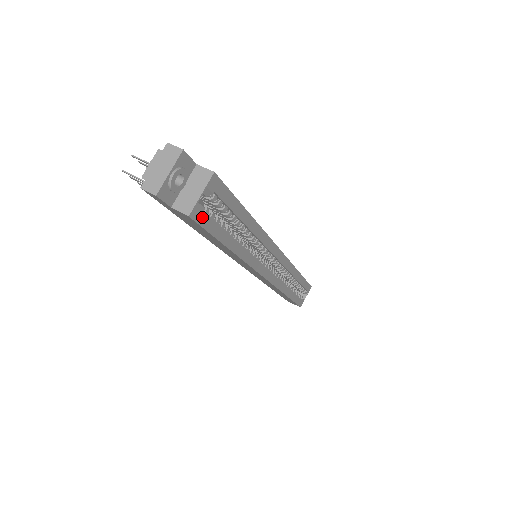
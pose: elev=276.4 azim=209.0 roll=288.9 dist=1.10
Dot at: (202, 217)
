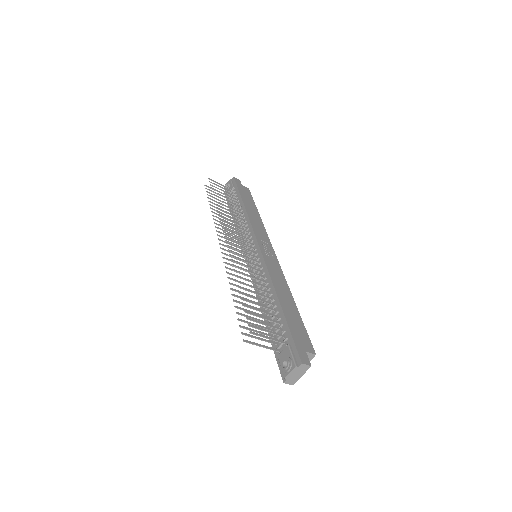
Dot at: occluded
